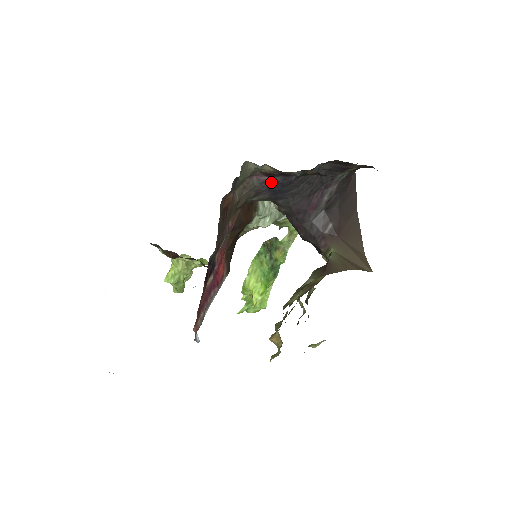
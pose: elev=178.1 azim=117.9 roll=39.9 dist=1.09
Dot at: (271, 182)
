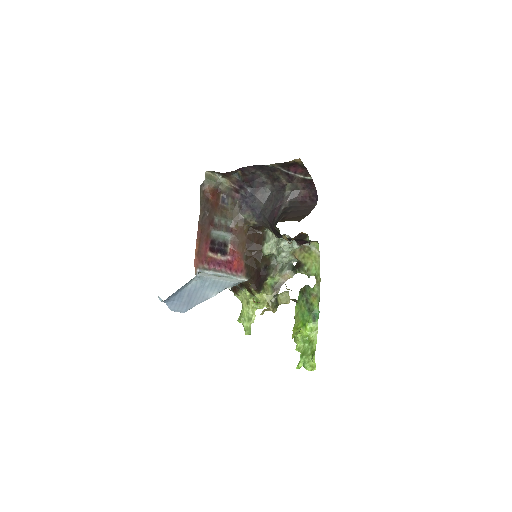
Dot at: (243, 198)
